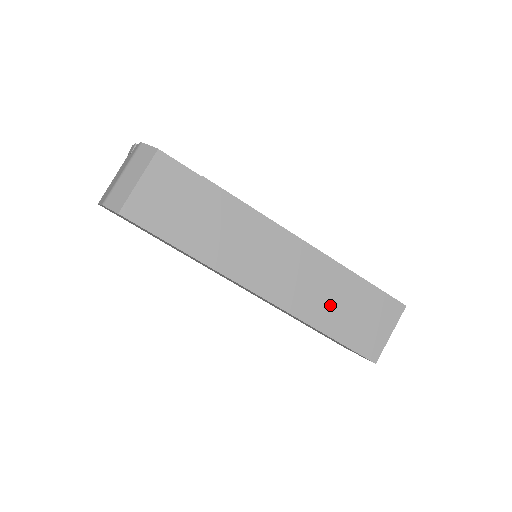
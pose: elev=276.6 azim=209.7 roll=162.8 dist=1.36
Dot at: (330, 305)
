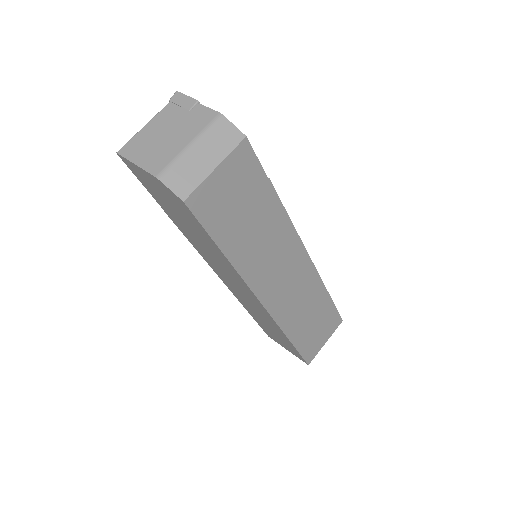
Dot at: (303, 317)
